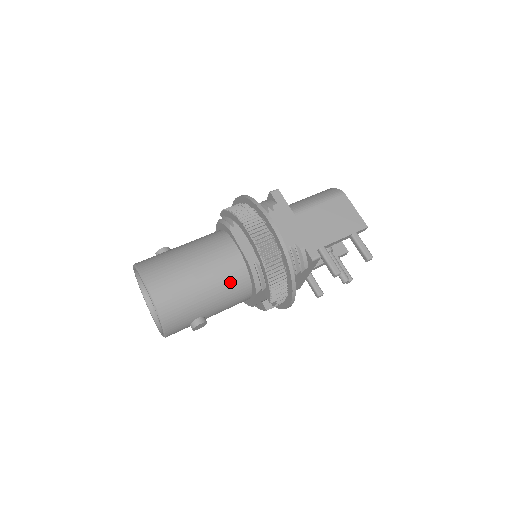
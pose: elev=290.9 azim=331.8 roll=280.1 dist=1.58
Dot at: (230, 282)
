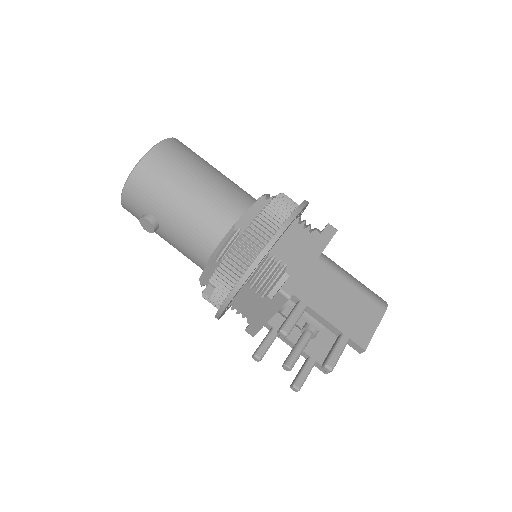
Dot at: (206, 221)
